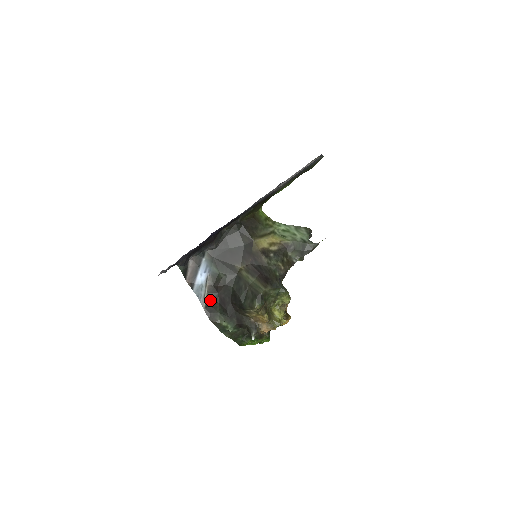
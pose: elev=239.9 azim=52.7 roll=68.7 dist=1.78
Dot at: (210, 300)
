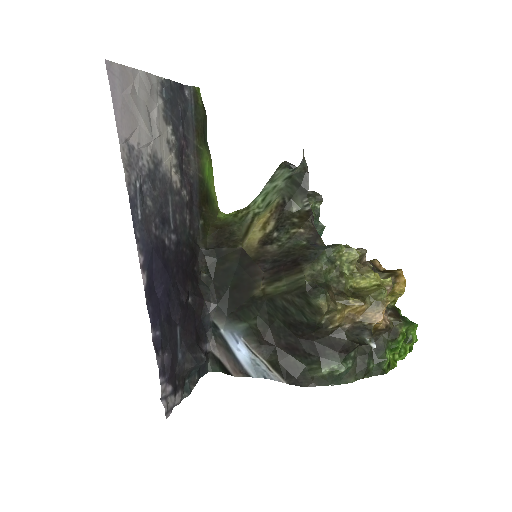
Dot at: (277, 365)
